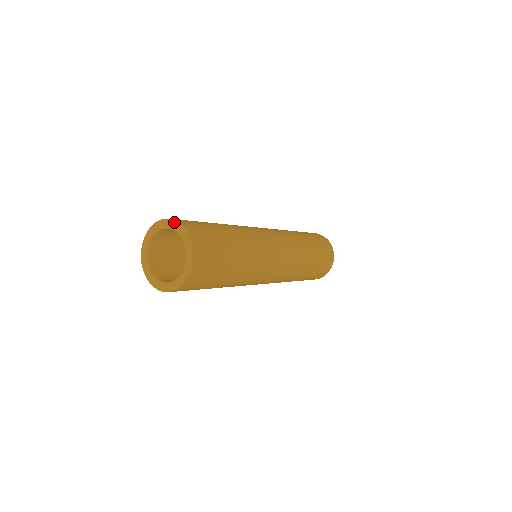
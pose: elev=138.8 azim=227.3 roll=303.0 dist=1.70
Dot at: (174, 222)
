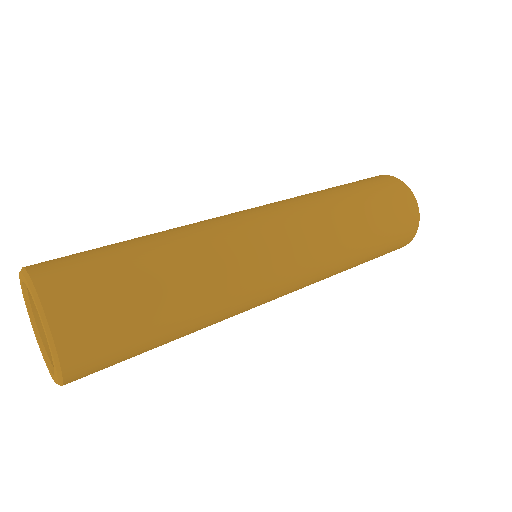
Dot at: (19, 272)
